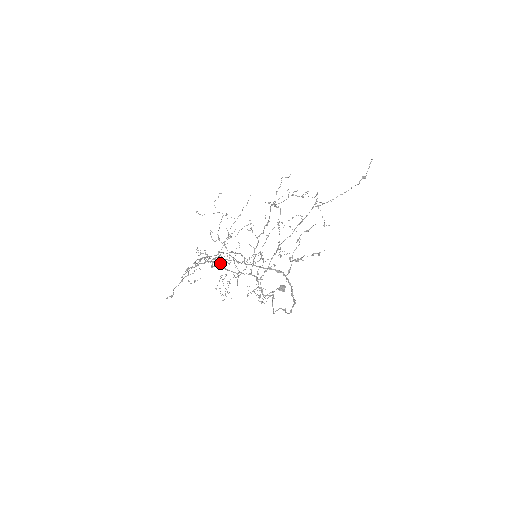
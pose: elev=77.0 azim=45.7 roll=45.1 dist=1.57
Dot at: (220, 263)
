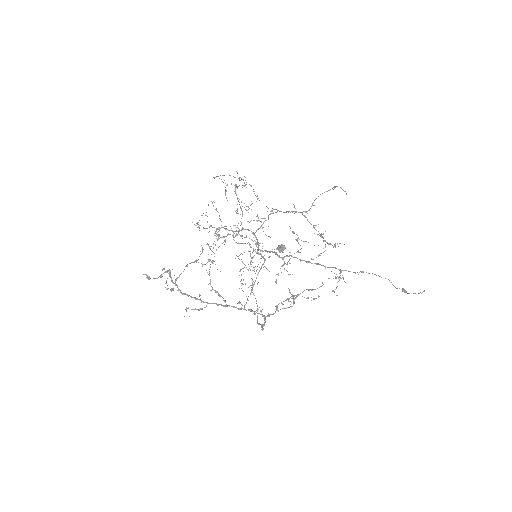
Dot at: (200, 295)
